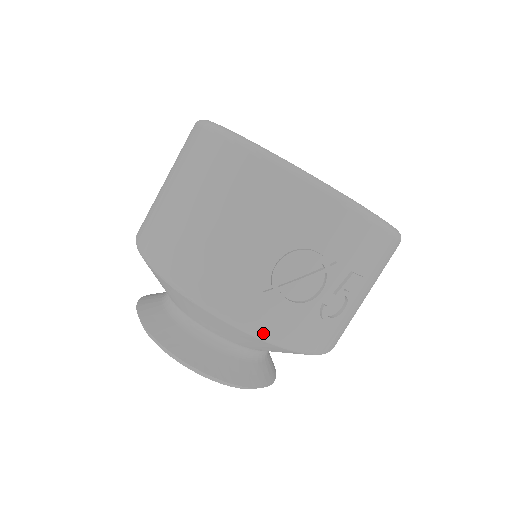
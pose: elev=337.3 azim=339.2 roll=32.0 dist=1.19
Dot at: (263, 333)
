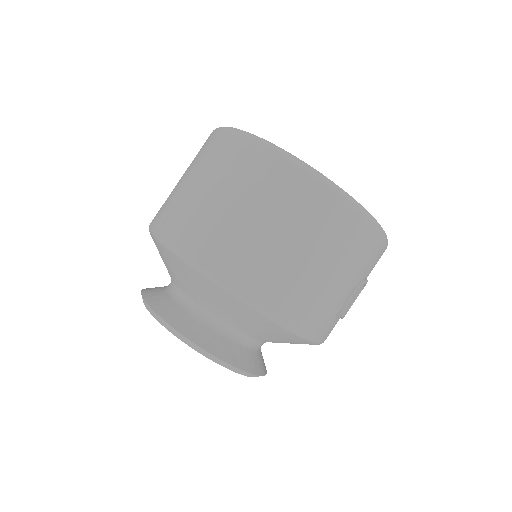
Dot at: (323, 341)
